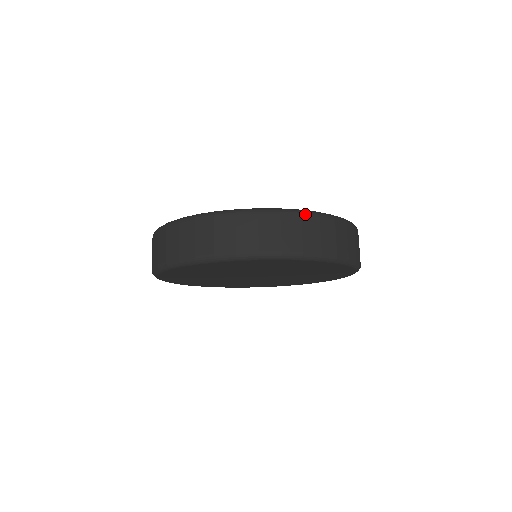
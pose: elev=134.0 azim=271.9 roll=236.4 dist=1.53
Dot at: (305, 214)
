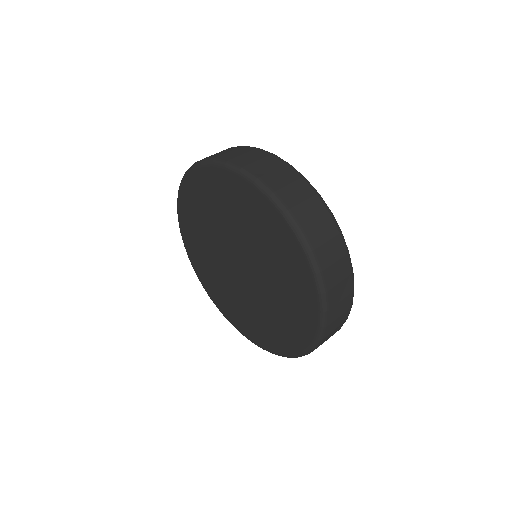
Dot at: (291, 167)
